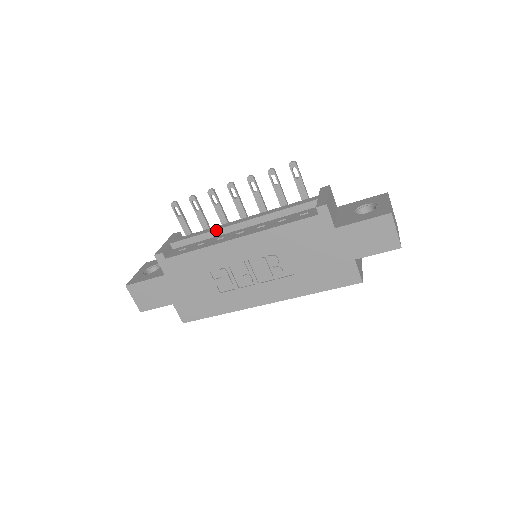
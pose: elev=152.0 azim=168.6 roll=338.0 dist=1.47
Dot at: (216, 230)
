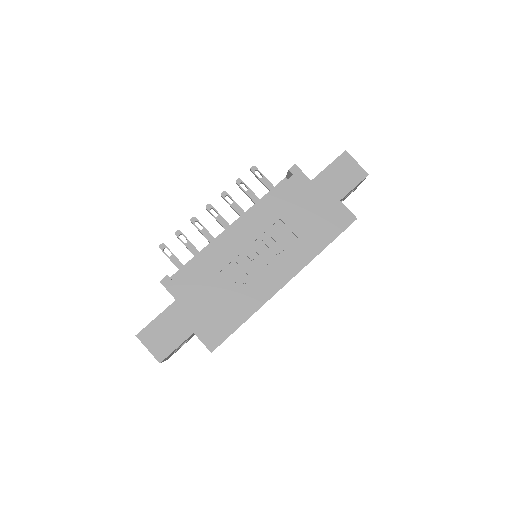
Dot at: (211, 242)
